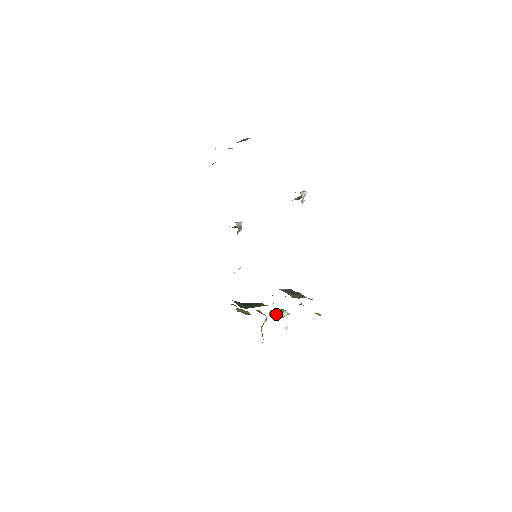
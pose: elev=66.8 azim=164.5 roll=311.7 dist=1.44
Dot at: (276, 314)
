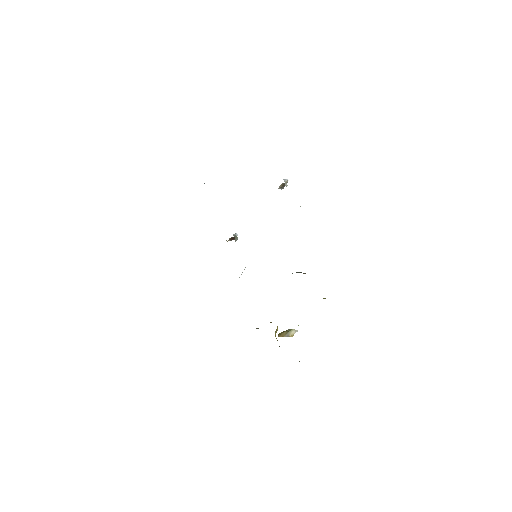
Dot at: (285, 334)
